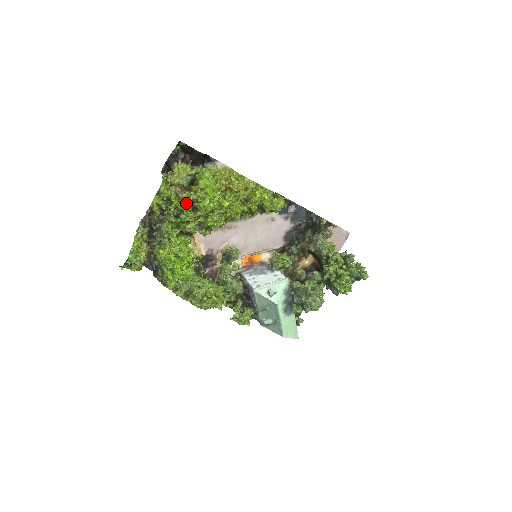
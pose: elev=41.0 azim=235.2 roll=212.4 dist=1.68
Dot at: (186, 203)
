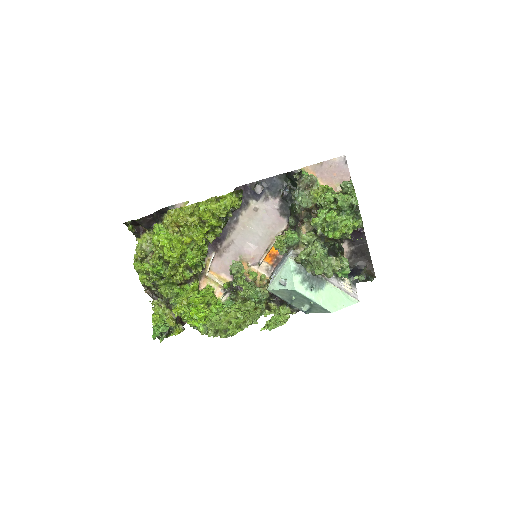
Dot at: (157, 265)
